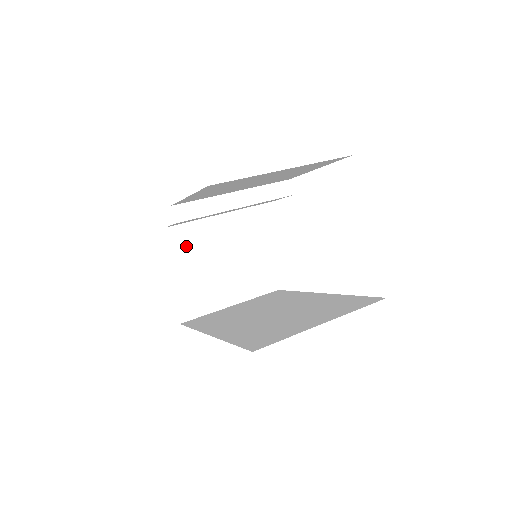
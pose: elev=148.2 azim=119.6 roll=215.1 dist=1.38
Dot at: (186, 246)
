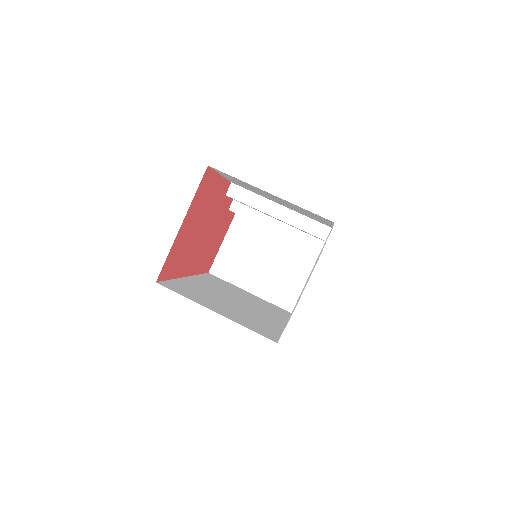
Dot at: (253, 228)
